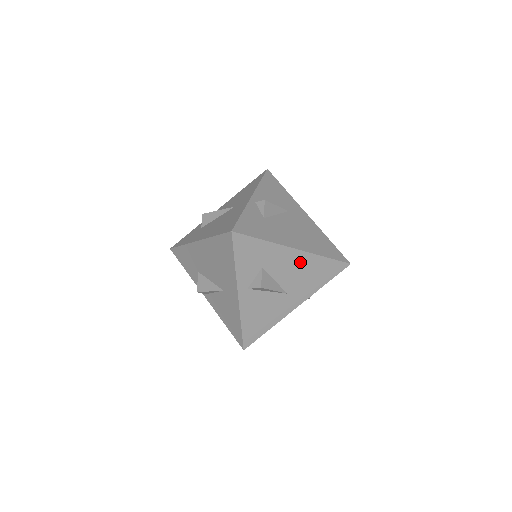
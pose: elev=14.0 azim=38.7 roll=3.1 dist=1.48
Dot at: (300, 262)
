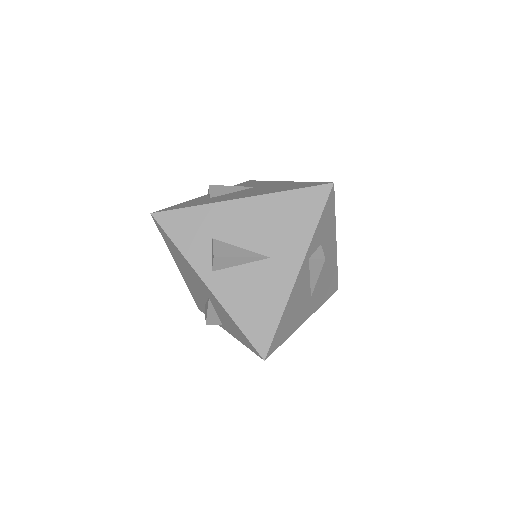
Dot at: (258, 211)
